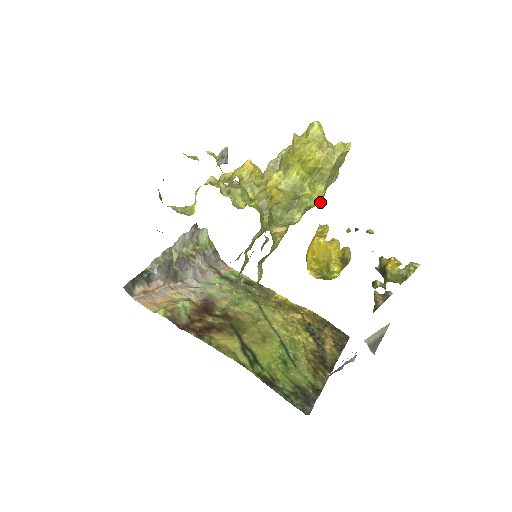
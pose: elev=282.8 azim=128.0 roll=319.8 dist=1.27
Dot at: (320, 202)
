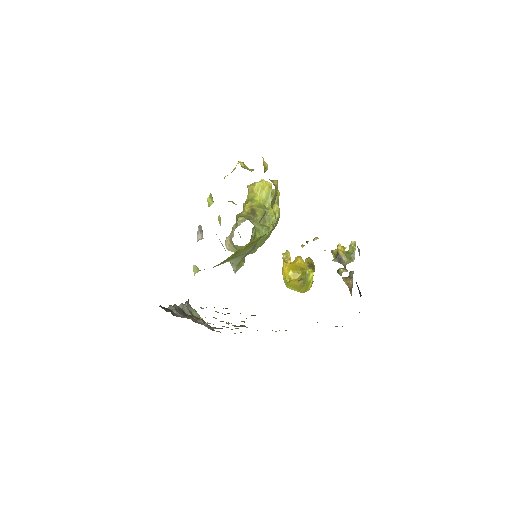
Dot at: occluded
